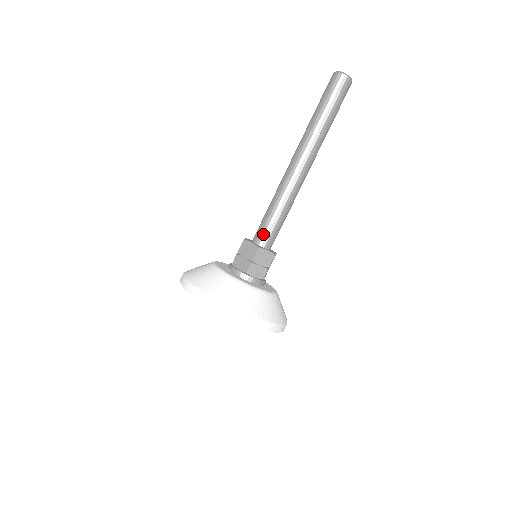
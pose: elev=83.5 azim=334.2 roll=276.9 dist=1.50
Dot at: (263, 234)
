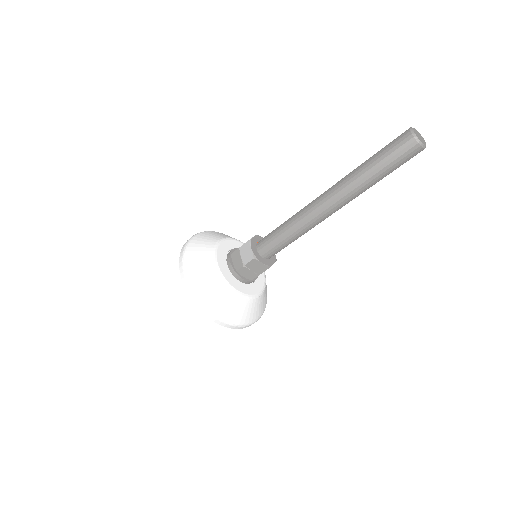
Dot at: (273, 253)
